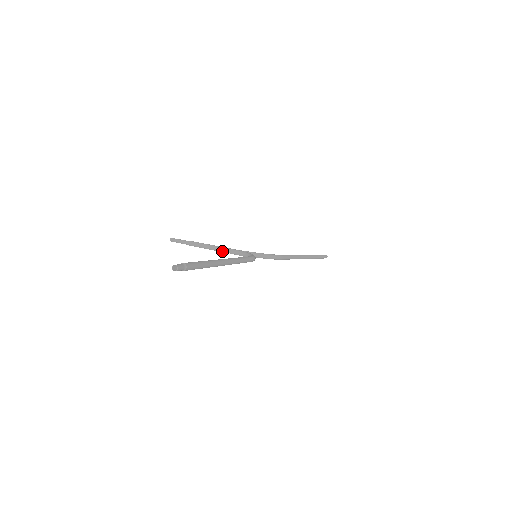
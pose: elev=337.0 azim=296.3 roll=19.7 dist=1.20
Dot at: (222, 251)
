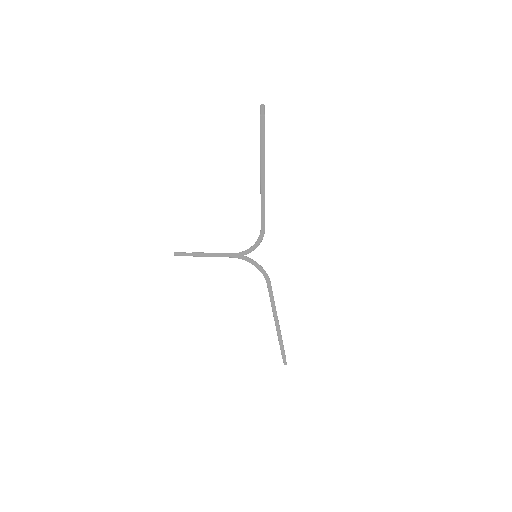
Dot at: (225, 254)
